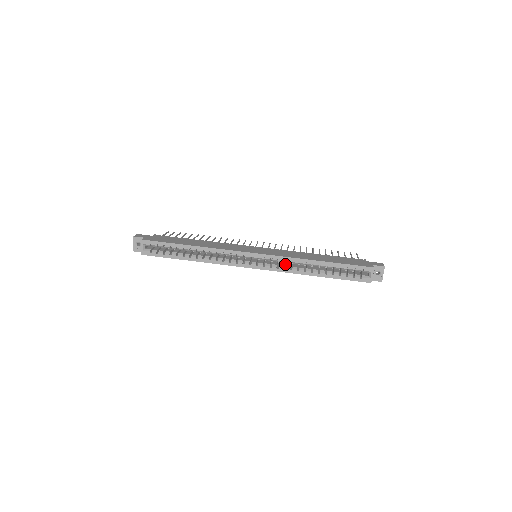
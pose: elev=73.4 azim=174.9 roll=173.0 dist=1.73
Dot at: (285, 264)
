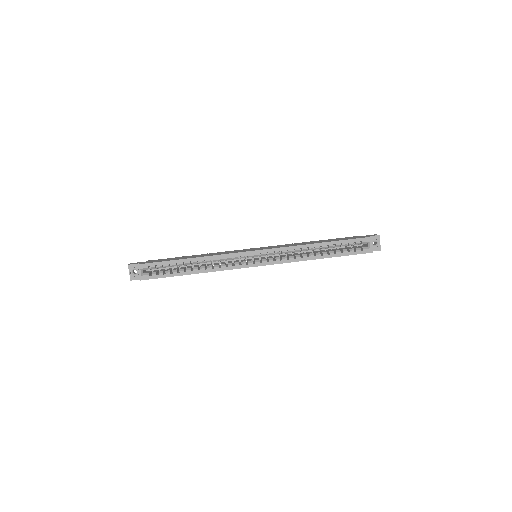
Dot at: occluded
